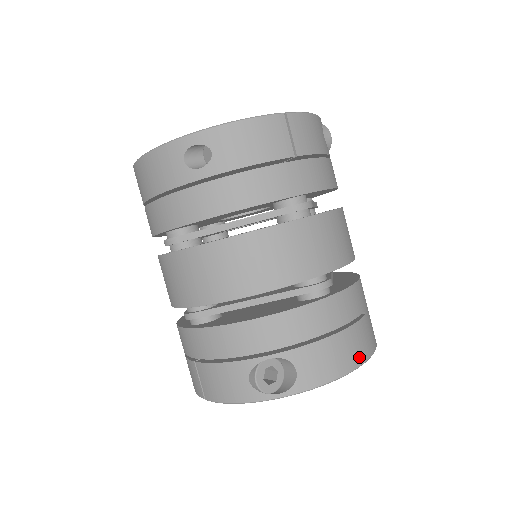
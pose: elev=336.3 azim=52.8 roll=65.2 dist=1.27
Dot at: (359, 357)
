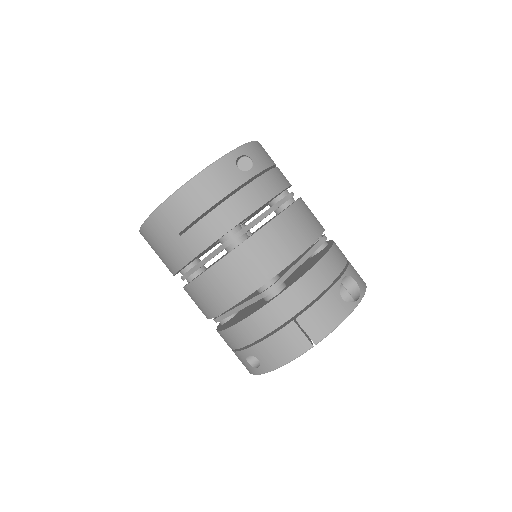
Dot at: occluded
